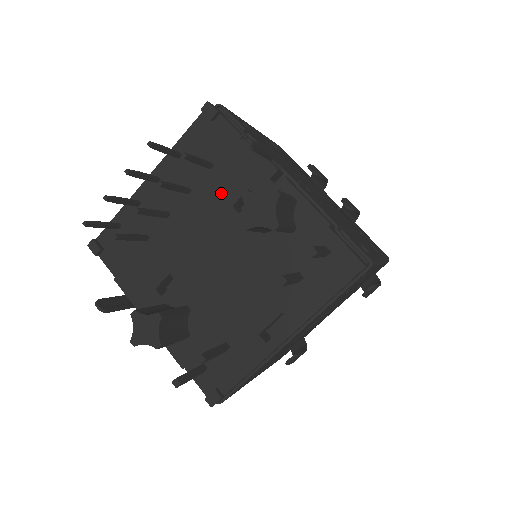
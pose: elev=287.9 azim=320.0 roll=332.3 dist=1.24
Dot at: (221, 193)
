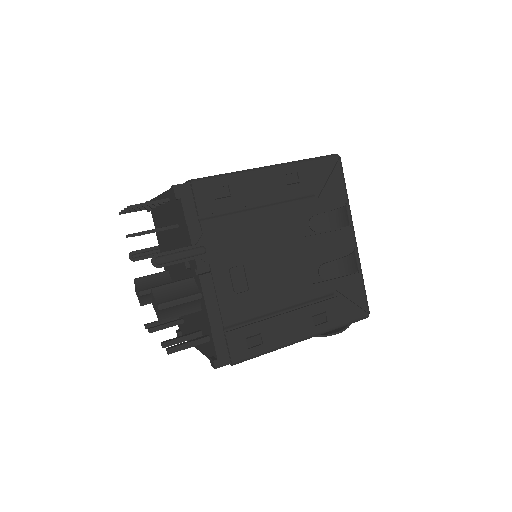
Dot at: (181, 247)
